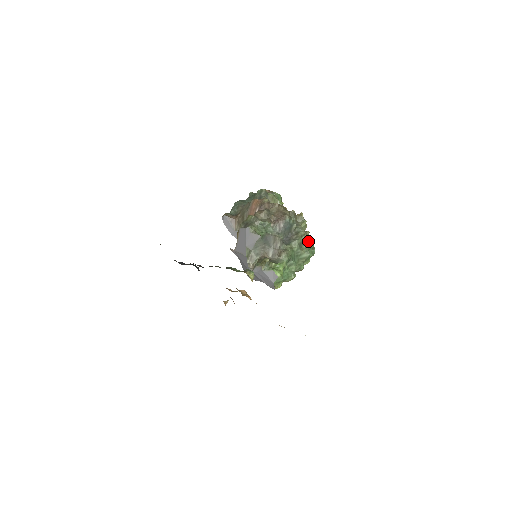
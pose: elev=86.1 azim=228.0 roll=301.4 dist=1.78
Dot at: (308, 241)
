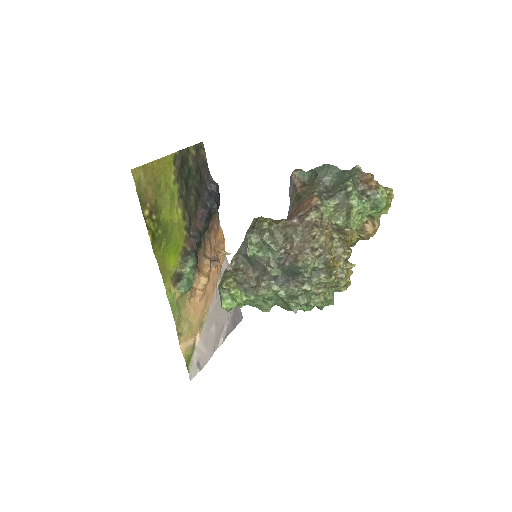
Dot at: (316, 297)
